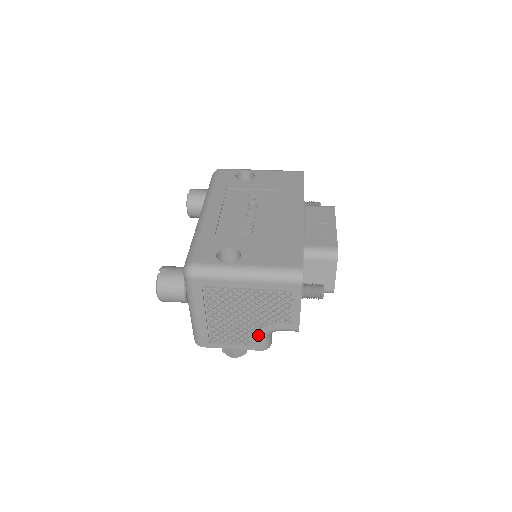
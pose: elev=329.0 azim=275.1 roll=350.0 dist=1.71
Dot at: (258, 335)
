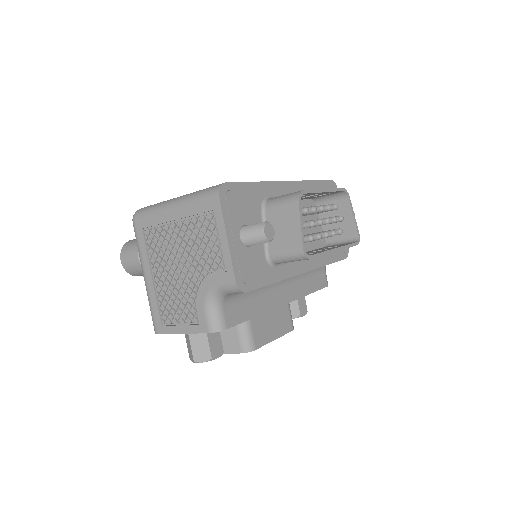
Dot at: (200, 302)
